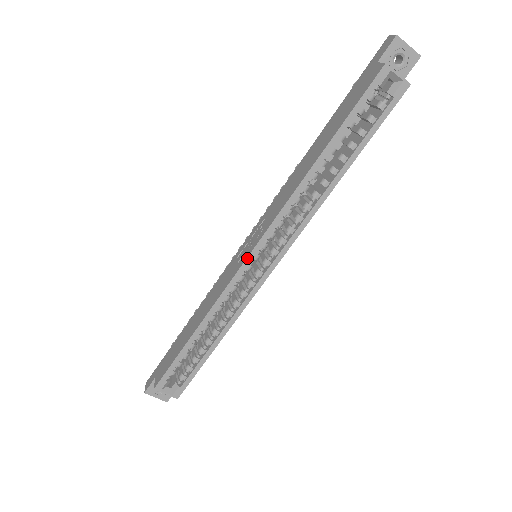
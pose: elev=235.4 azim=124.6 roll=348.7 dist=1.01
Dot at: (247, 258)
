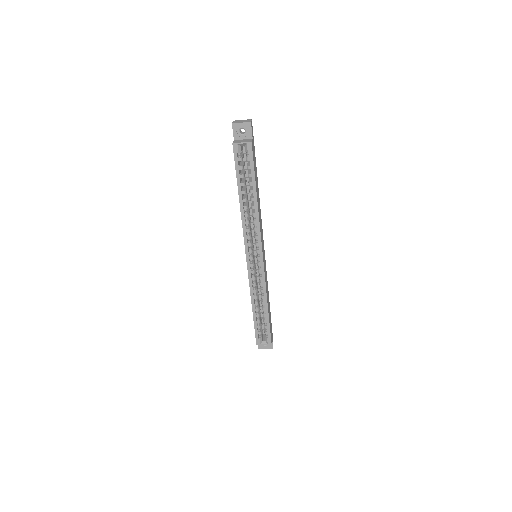
Dot at: (247, 262)
